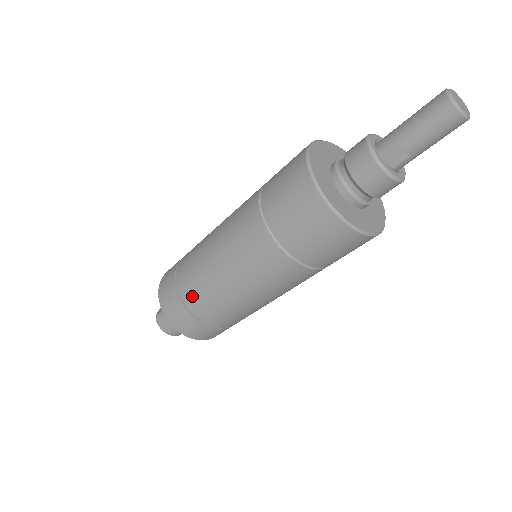
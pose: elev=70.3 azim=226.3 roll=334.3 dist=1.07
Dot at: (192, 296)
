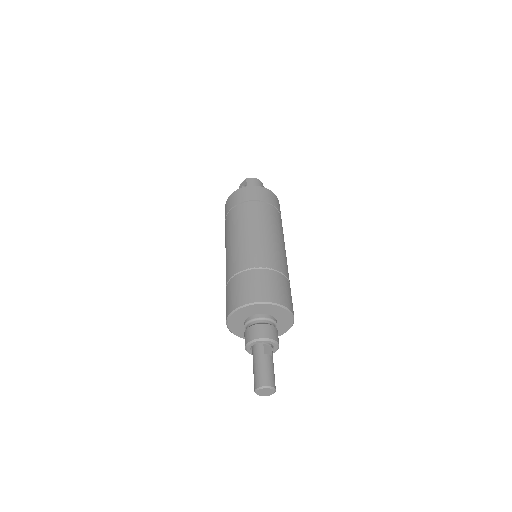
Dot at: occluded
